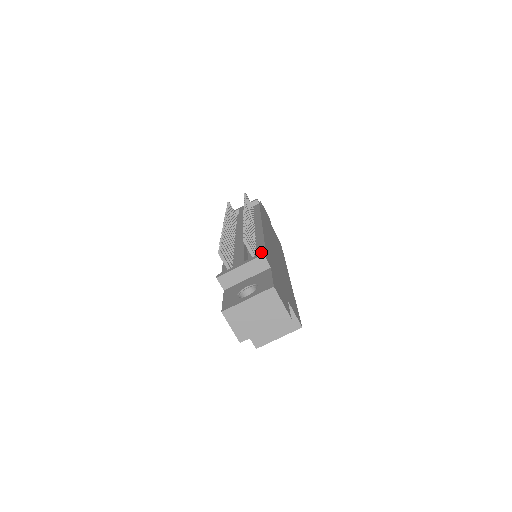
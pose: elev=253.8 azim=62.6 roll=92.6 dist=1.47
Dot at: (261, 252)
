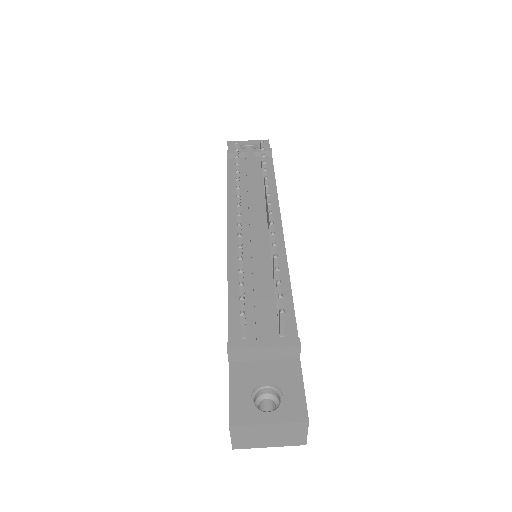
Dot at: (289, 317)
